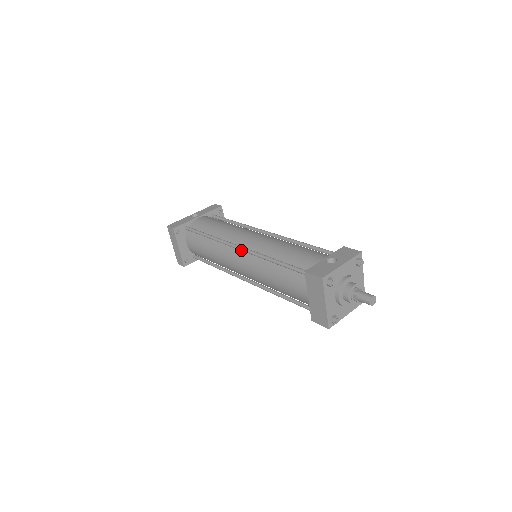
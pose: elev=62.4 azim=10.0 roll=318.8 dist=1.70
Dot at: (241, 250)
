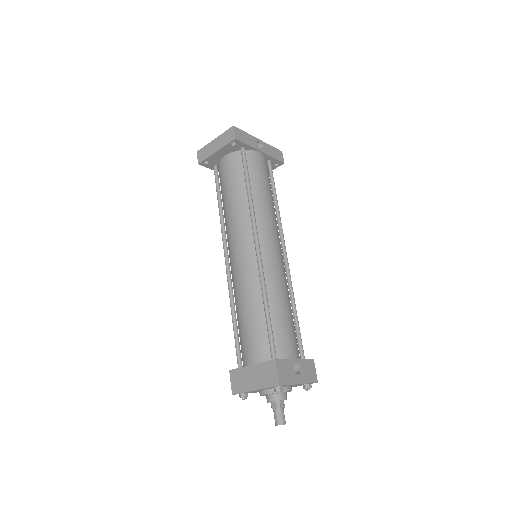
Dot at: (256, 251)
